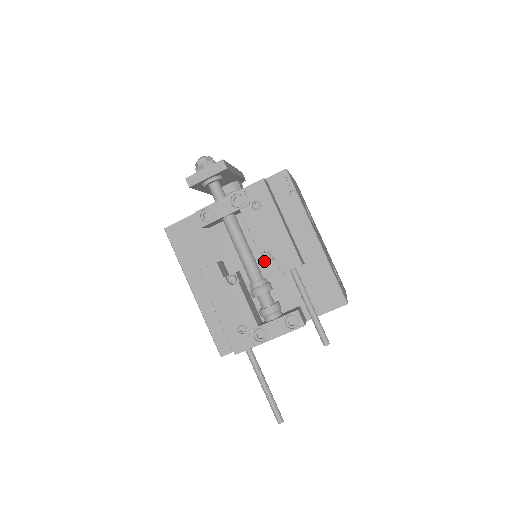
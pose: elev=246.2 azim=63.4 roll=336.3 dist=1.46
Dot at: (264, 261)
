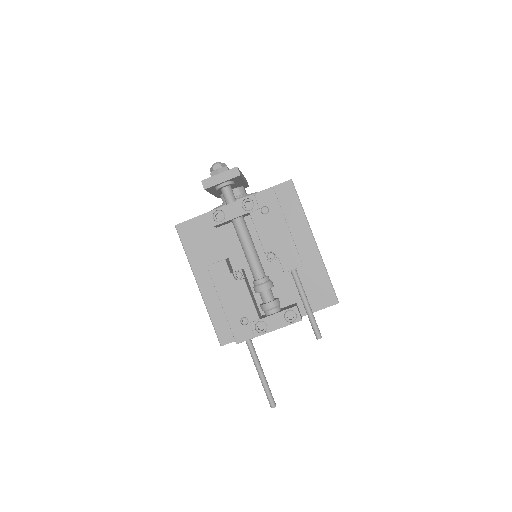
Dot at: (268, 261)
